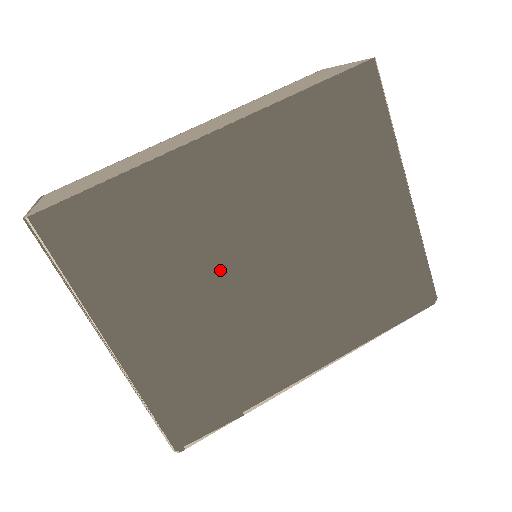
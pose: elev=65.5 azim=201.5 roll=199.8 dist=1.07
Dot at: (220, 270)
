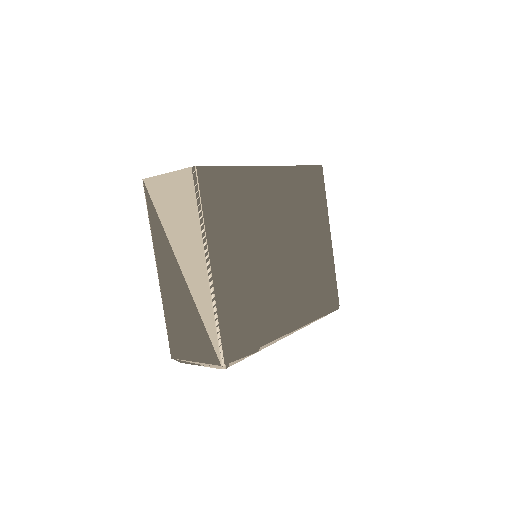
Dot at: (263, 241)
